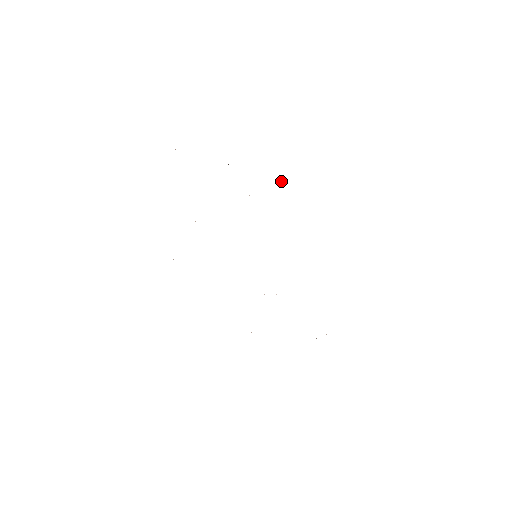
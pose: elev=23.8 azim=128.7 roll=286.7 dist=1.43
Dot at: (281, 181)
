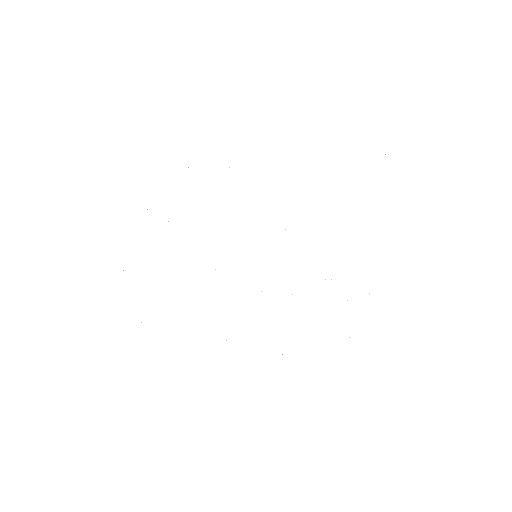
Dot at: occluded
